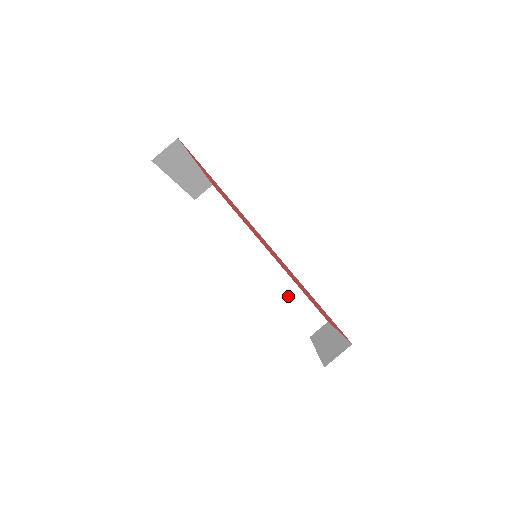
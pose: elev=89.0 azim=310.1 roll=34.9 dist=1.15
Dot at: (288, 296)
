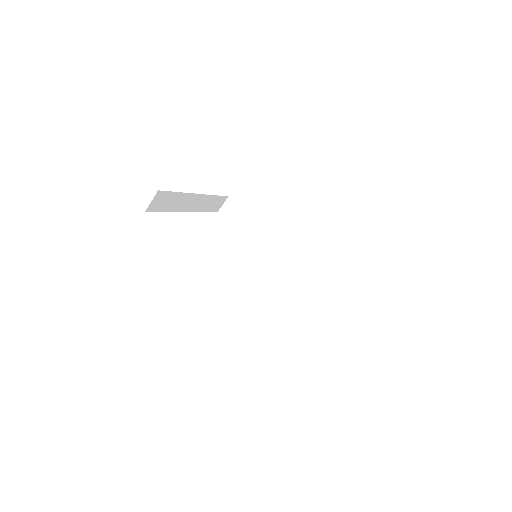
Dot at: (308, 276)
